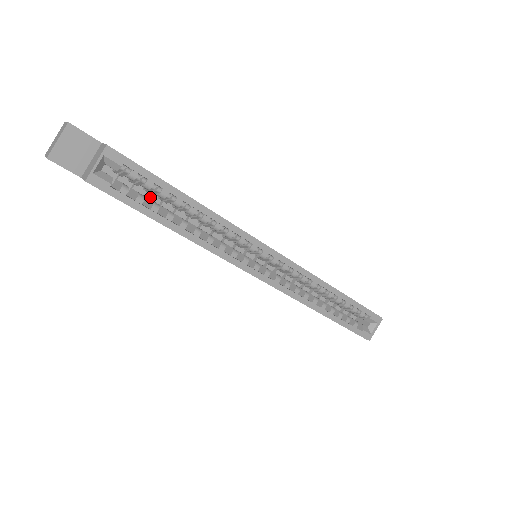
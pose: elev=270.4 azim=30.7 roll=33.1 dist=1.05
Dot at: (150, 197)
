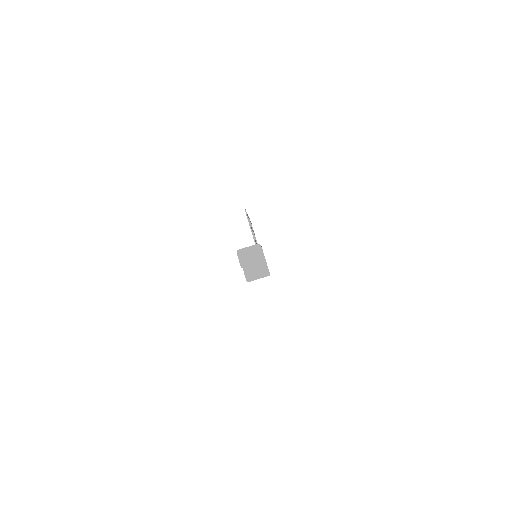
Dot at: occluded
